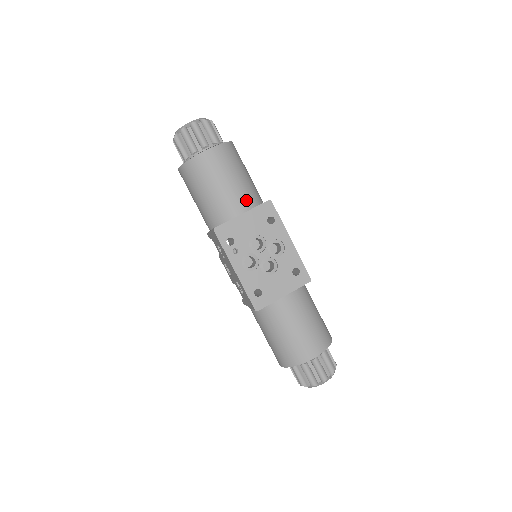
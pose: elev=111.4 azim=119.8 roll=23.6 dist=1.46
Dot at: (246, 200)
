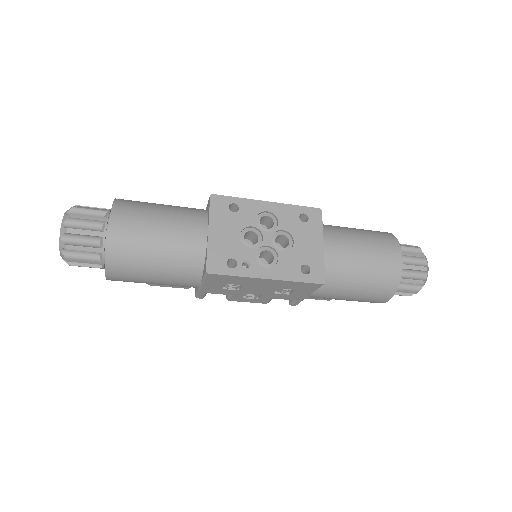
Dot at: (194, 220)
